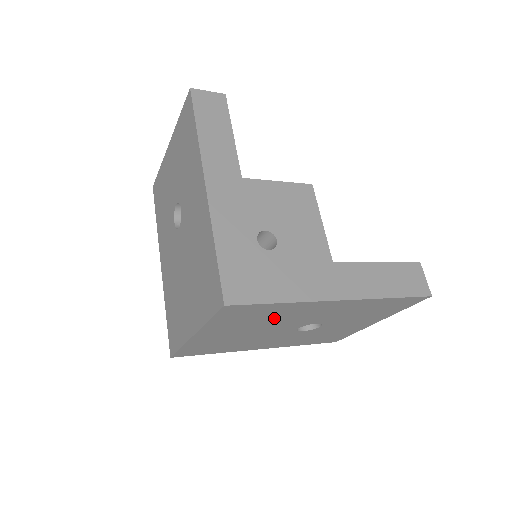
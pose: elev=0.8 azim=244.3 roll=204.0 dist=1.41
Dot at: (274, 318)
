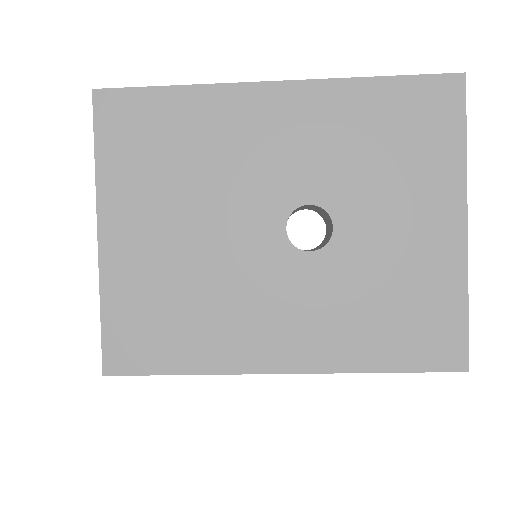
Dot at: (202, 159)
